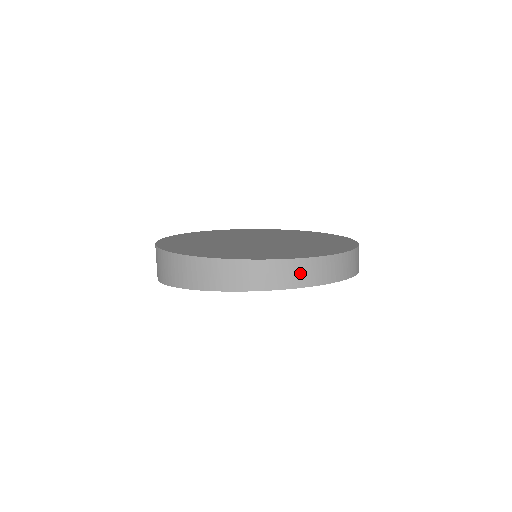
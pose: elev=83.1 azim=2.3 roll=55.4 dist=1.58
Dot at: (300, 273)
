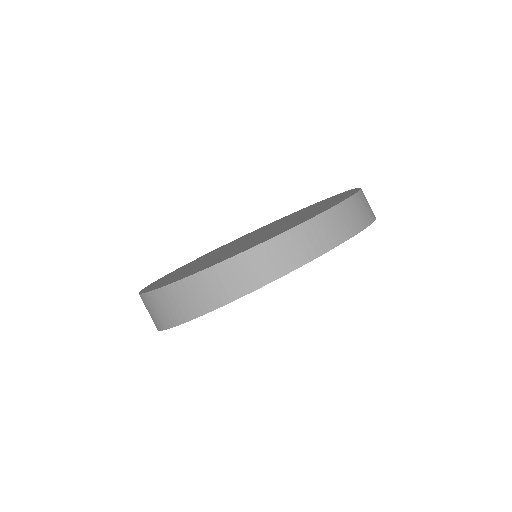
Dot at: (289, 251)
